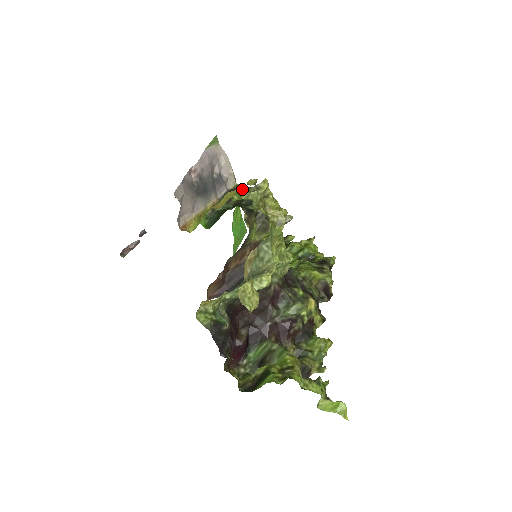
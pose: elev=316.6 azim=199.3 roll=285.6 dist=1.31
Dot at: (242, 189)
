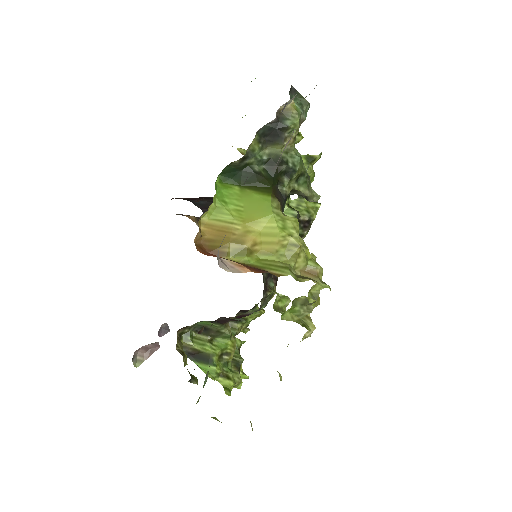
Dot at: (300, 298)
